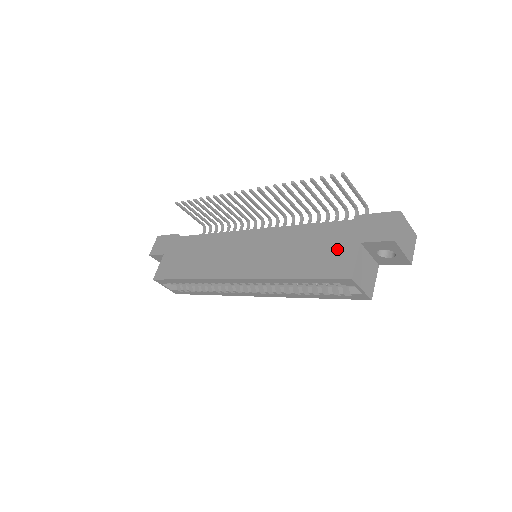
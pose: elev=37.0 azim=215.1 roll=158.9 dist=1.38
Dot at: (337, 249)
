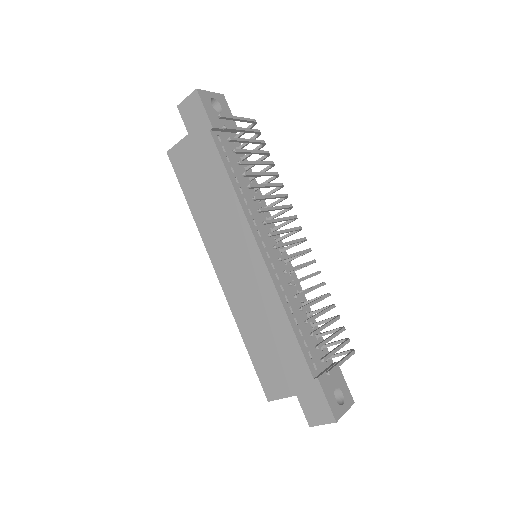
Dot at: (283, 375)
